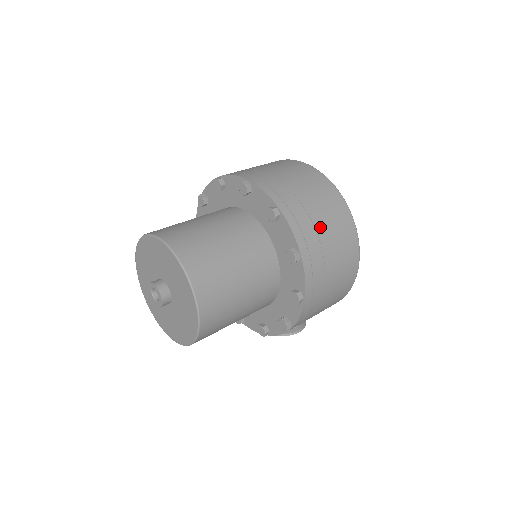
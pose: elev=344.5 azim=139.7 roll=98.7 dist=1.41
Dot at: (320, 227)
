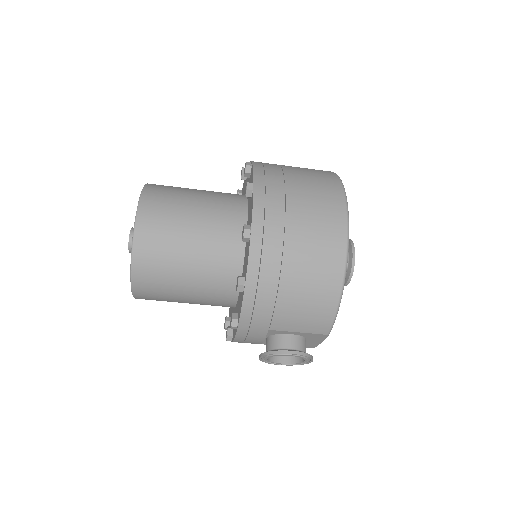
Dot at: (291, 178)
